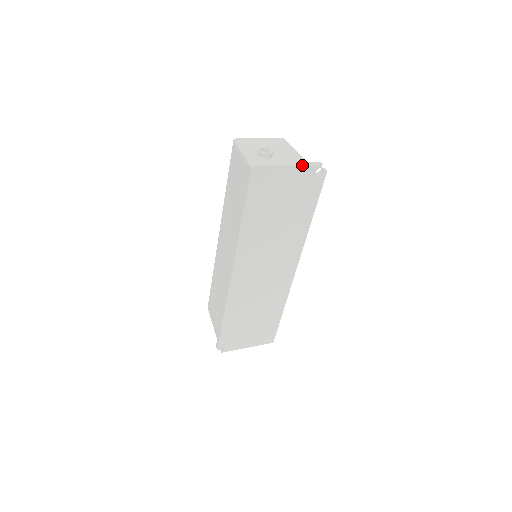
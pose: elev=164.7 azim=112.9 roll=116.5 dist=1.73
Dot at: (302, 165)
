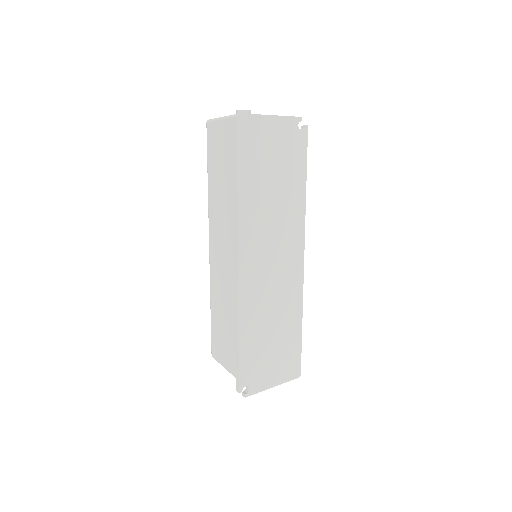
Dot at: (284, 116)
